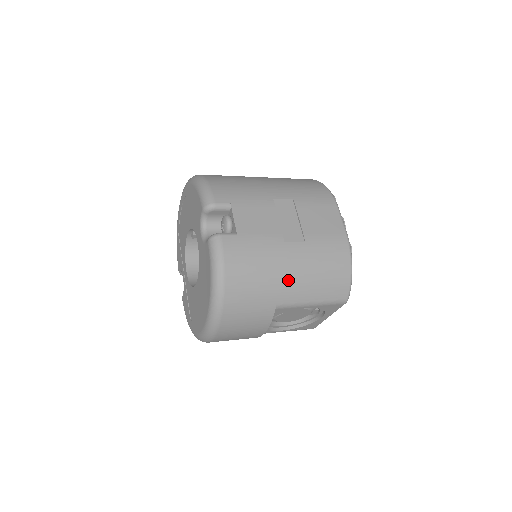
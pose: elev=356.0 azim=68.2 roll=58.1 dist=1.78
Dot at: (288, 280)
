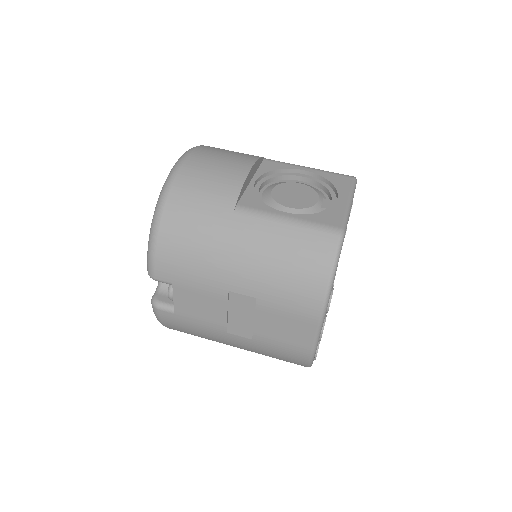
Dot at: occluded
